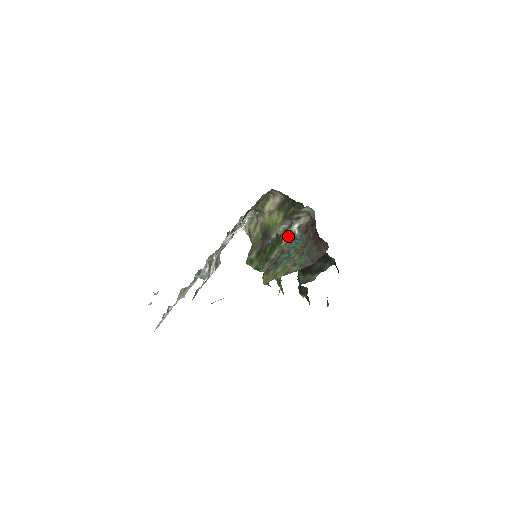
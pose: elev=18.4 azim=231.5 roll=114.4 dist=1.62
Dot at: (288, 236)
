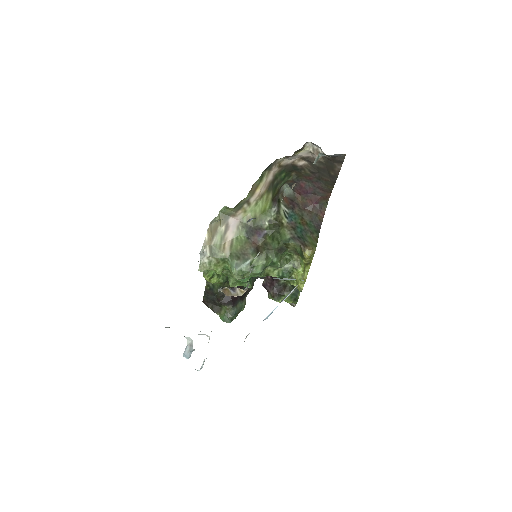
Dot at: (284, 215)
